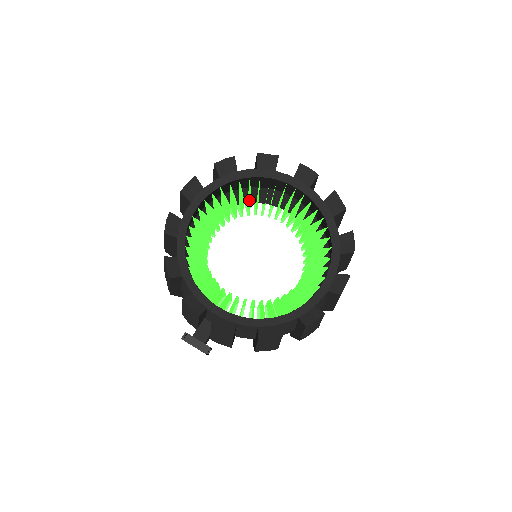
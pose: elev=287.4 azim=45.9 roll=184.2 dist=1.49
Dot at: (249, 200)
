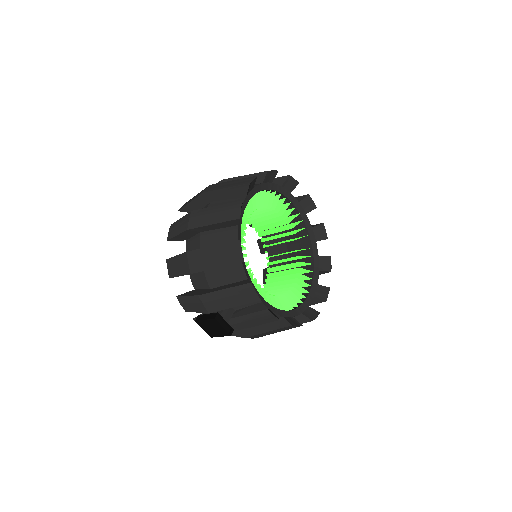
Dot at: occluded
